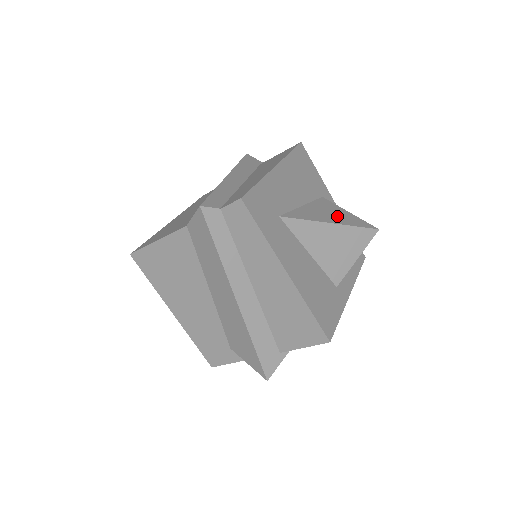
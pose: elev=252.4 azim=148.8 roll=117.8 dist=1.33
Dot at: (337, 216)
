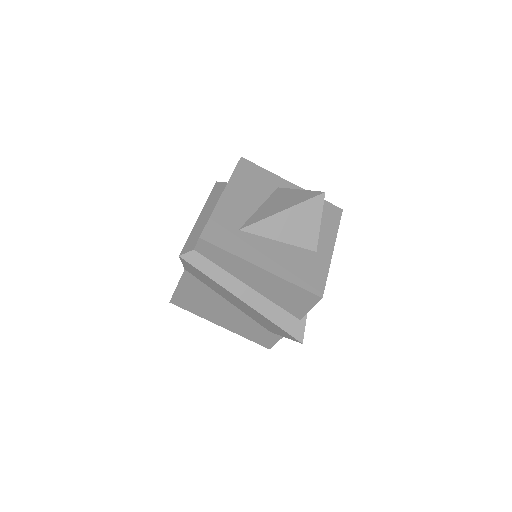
Dot at: (288, 200)
